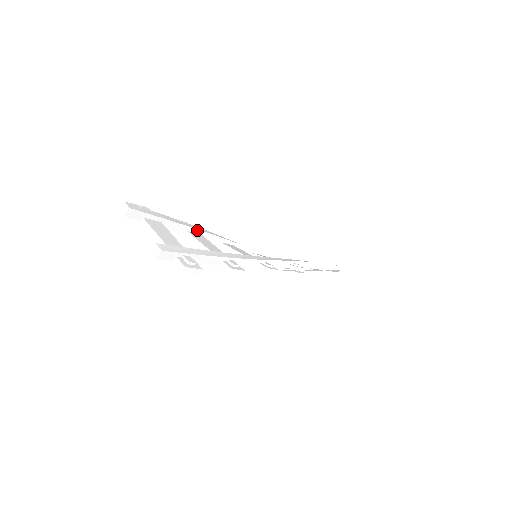
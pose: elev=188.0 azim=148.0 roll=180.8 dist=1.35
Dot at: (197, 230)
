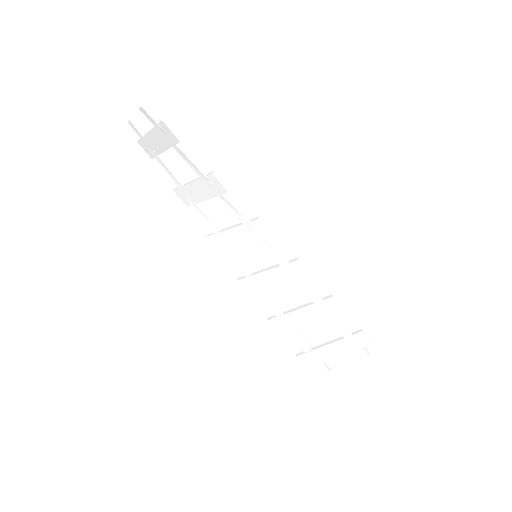
Dot at: occluded
